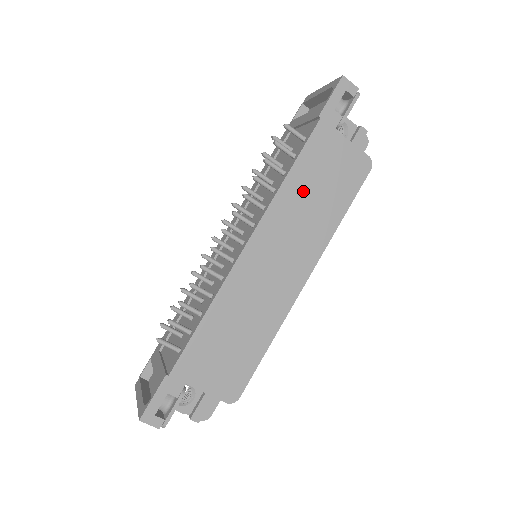
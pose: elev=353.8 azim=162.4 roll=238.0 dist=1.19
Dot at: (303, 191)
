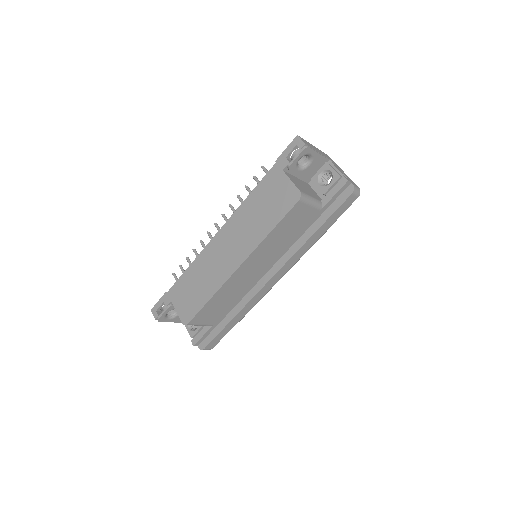
Dot at: (254, 207)
